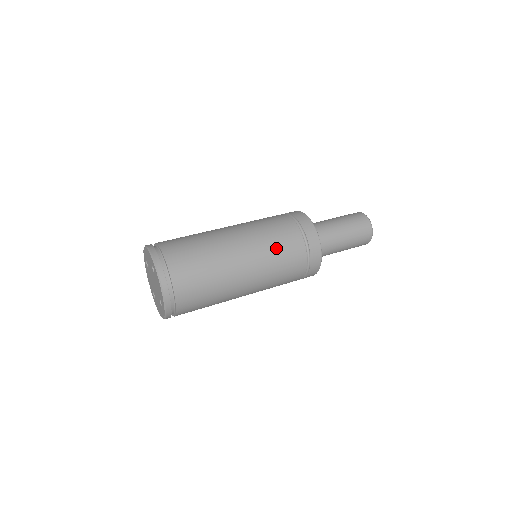
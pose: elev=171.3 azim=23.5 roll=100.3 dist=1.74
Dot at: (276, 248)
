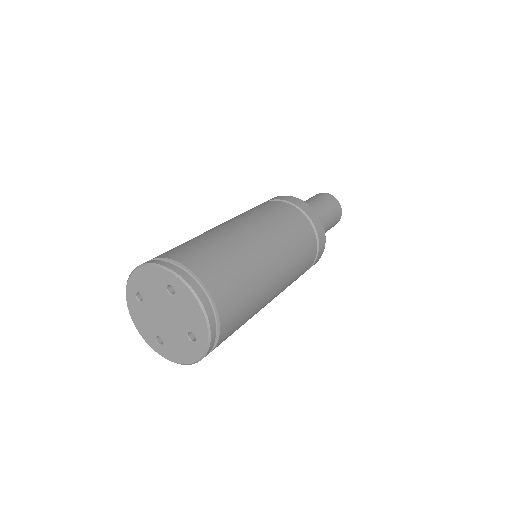
Dot at: (290, 231)
